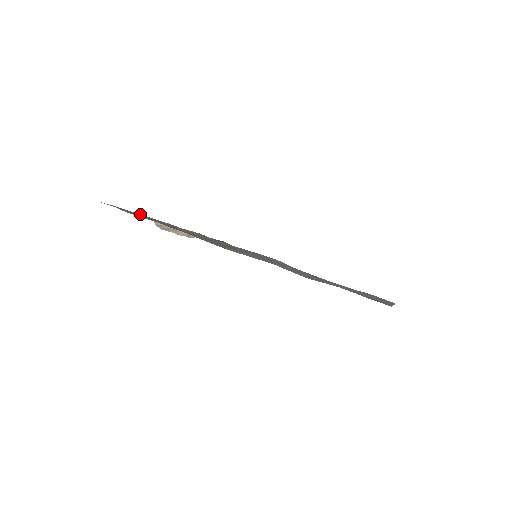
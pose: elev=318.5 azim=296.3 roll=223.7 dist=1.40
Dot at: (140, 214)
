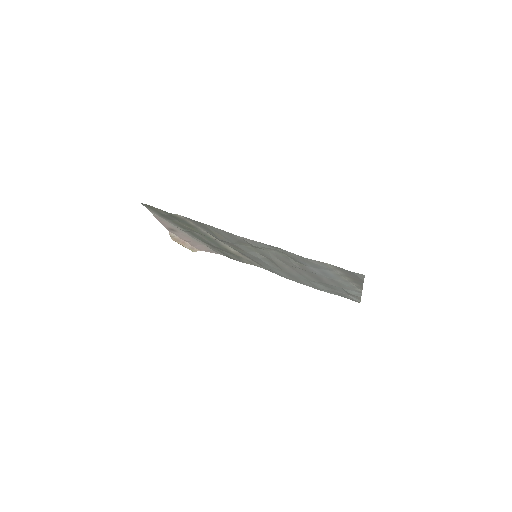
Dot at: (165, 219)
